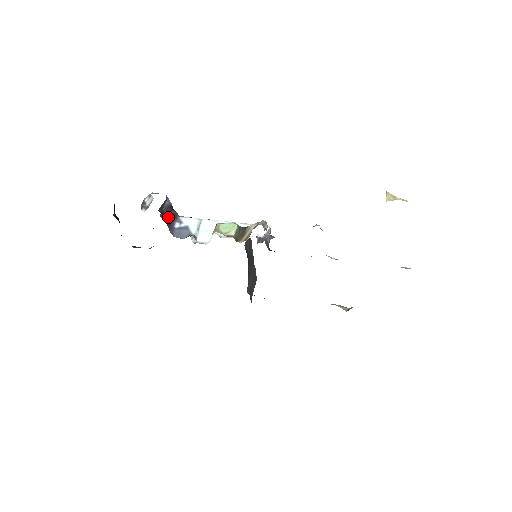
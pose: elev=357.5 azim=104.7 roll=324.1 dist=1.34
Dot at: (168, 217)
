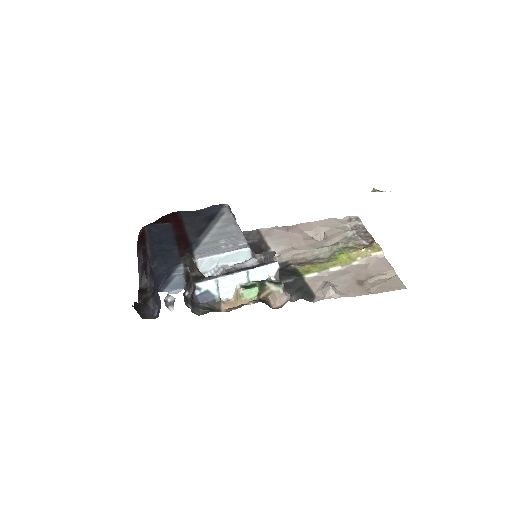
Dot at: (190, 297)
